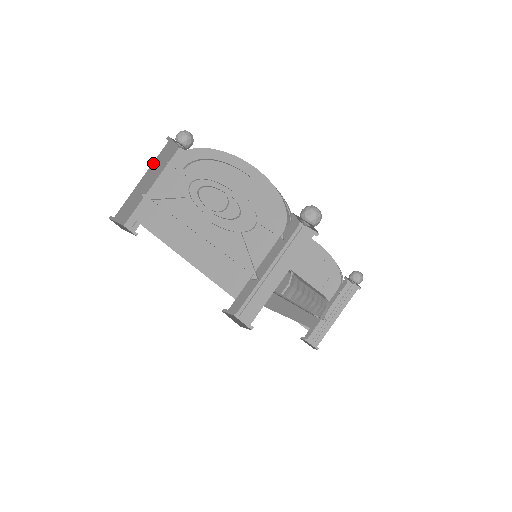
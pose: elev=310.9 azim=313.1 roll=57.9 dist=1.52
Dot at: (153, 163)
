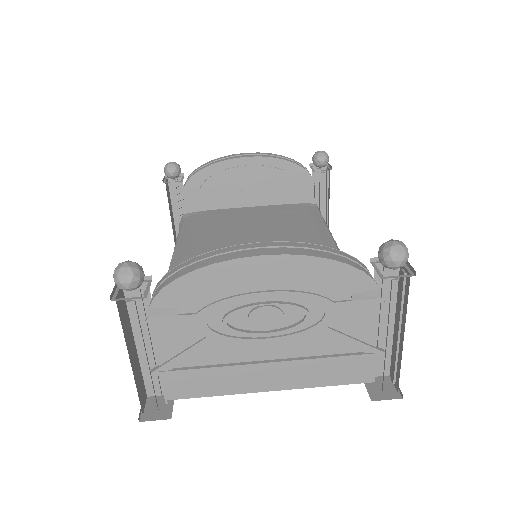
Dot at: occluded
